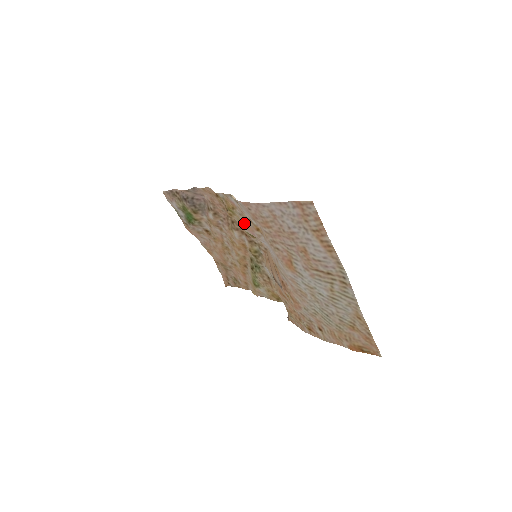
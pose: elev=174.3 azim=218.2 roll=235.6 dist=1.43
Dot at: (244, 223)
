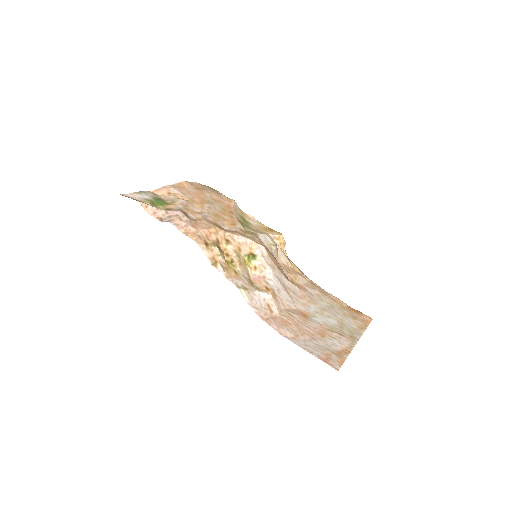
Dot at: (251, 282)
